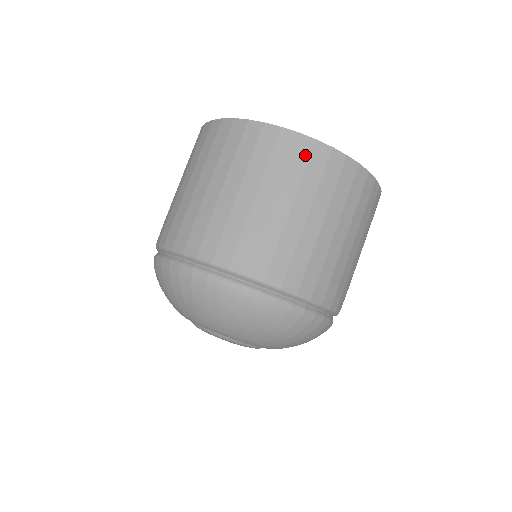
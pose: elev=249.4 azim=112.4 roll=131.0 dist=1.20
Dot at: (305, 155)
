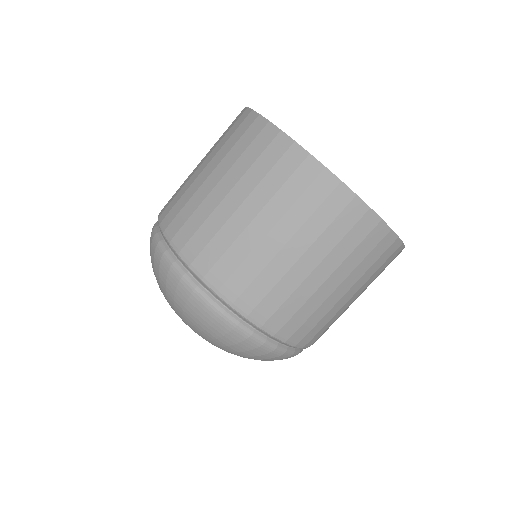
Dot at: (389, 255)
